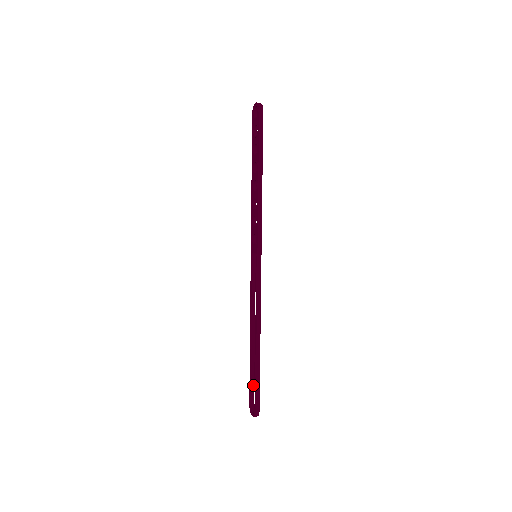
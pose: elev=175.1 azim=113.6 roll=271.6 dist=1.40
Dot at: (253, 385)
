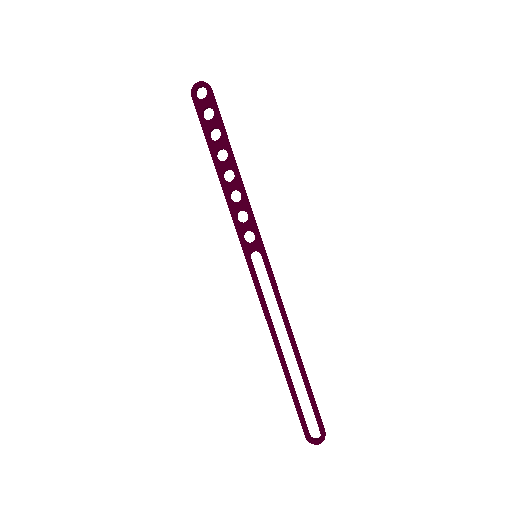
Dot at: (301, 410)
